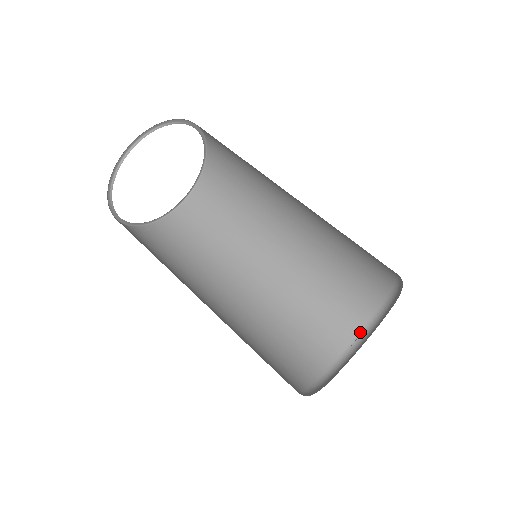
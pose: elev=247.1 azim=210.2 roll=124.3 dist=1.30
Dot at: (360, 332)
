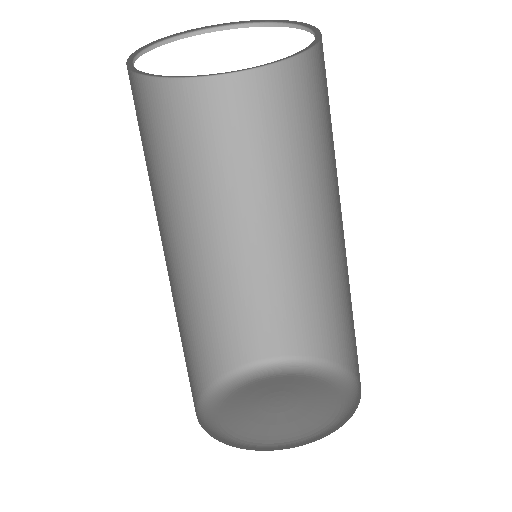
Dot at: (276, 357)
